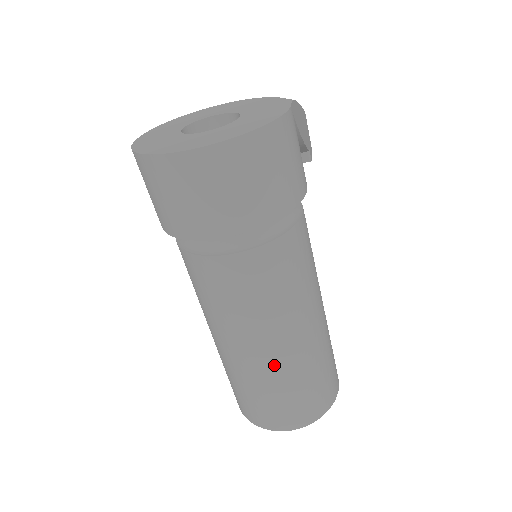
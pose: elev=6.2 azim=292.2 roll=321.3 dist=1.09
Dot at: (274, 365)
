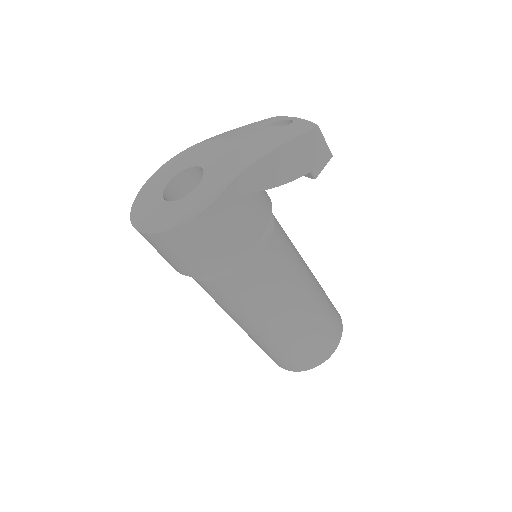
Dot at: (256, 338)
